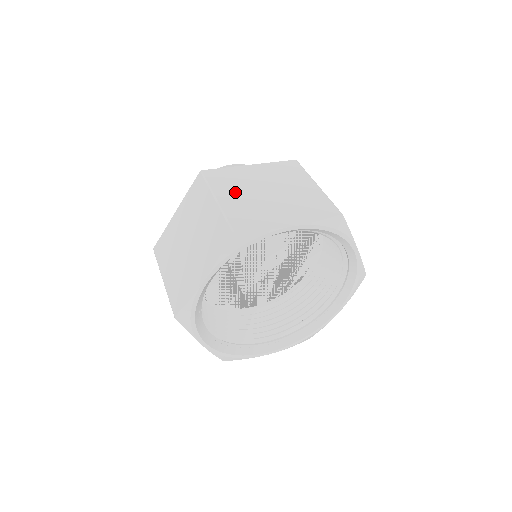
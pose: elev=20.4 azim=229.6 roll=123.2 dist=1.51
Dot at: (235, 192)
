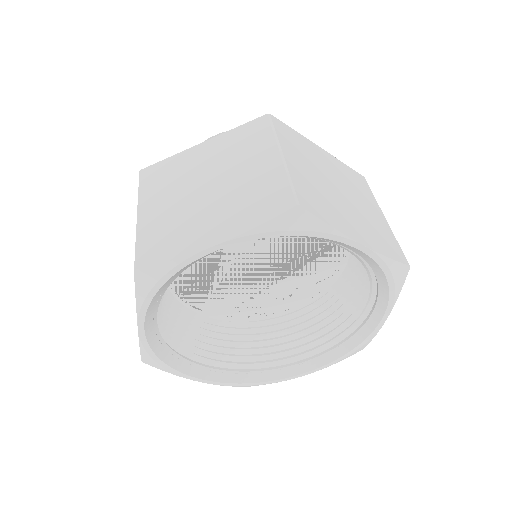
Dot at: (304, 163)
